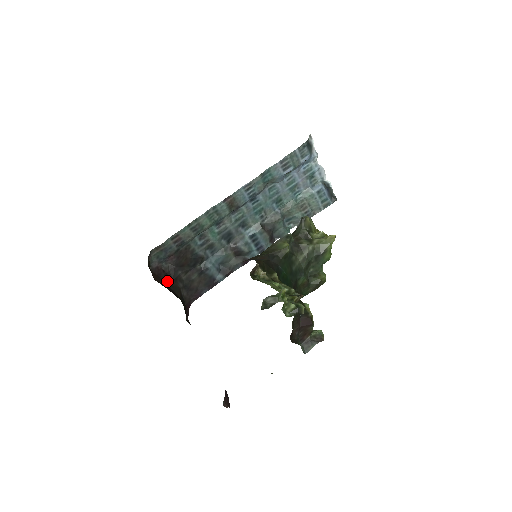
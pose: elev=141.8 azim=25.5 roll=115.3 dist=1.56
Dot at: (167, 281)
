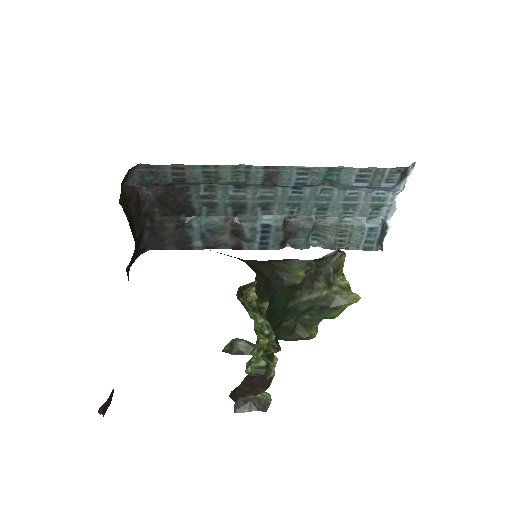
Dot at: (134, 210)
